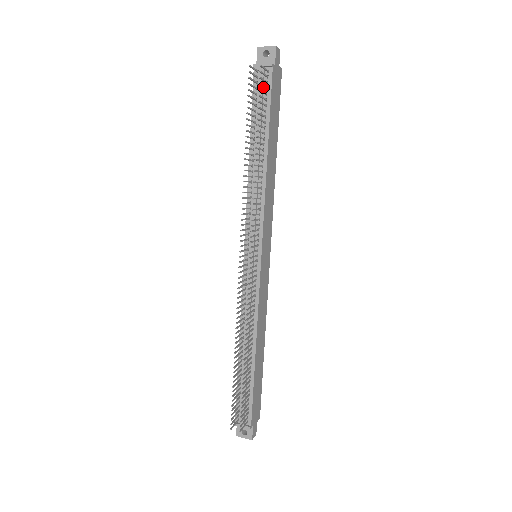
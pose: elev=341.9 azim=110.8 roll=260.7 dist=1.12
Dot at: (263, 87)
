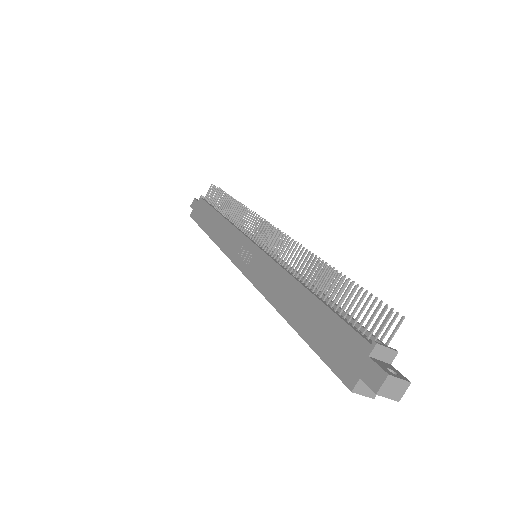
Dot at: occluded
